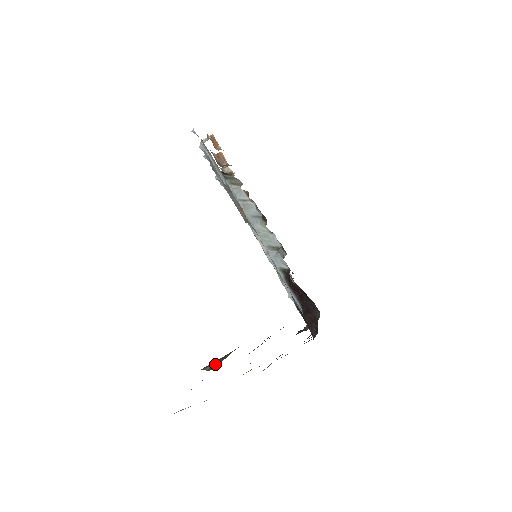
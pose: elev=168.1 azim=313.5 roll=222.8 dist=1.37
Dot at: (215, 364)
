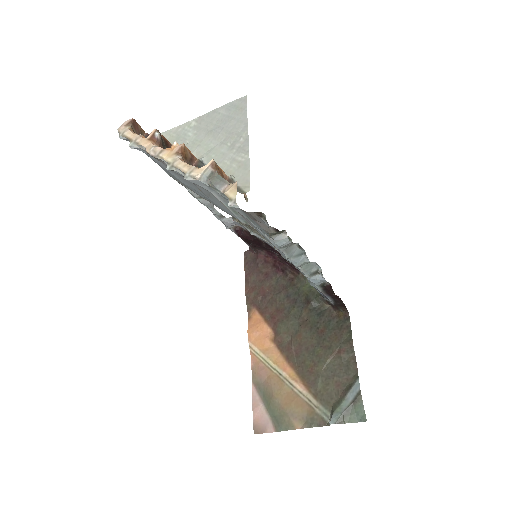
Dot at: (349, 416)
